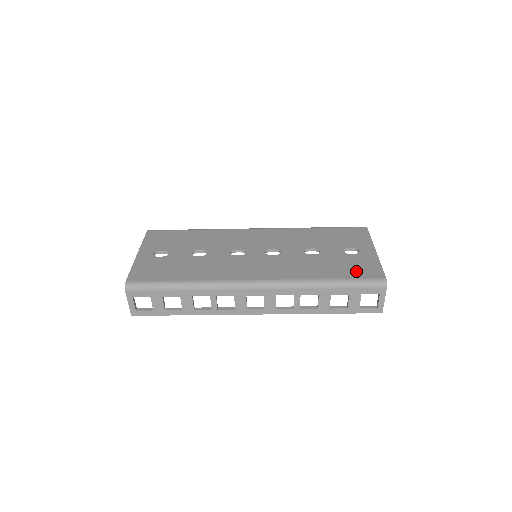
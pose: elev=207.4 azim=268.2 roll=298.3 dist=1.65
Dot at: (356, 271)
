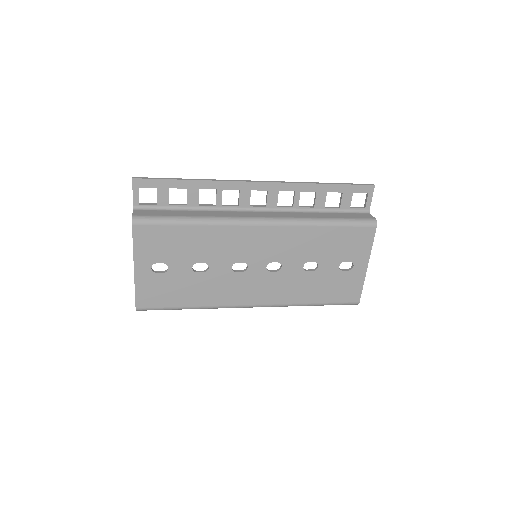
Dot at: (340, 295)
